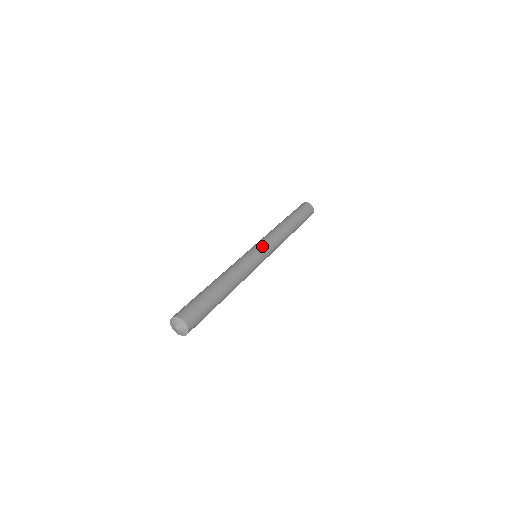
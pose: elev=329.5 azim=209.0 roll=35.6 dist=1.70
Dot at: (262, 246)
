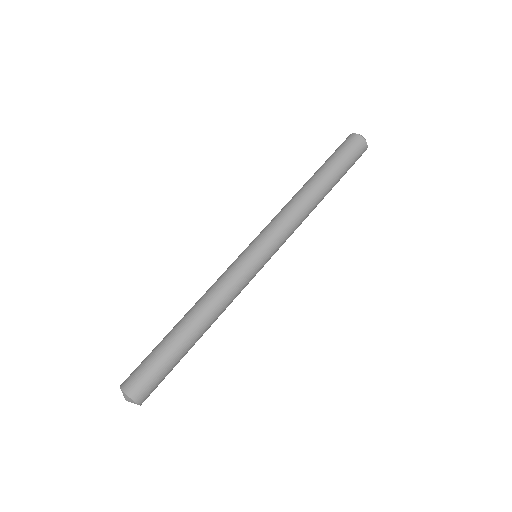
Dot at: (257, 241)
